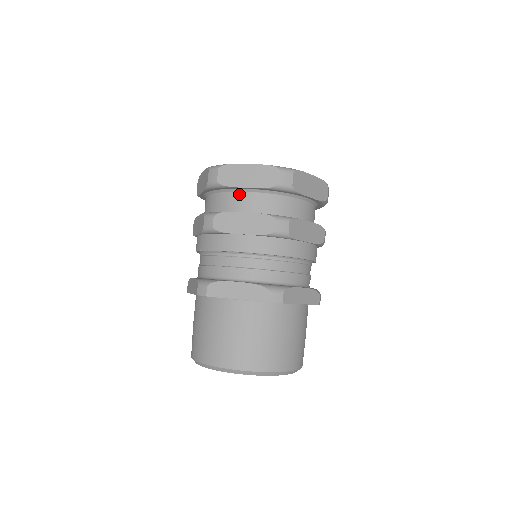
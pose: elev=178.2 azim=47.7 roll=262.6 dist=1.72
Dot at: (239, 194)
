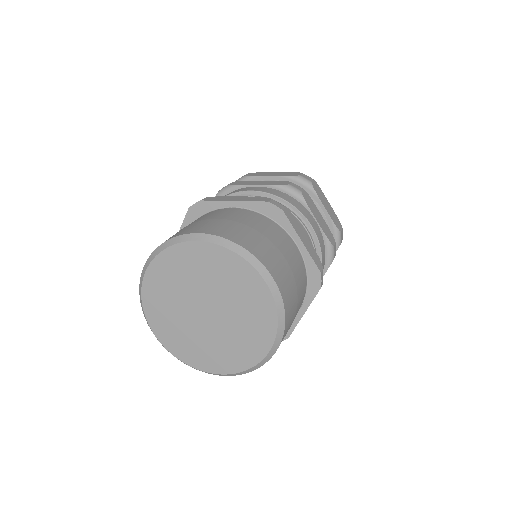
Dot at: occluded
